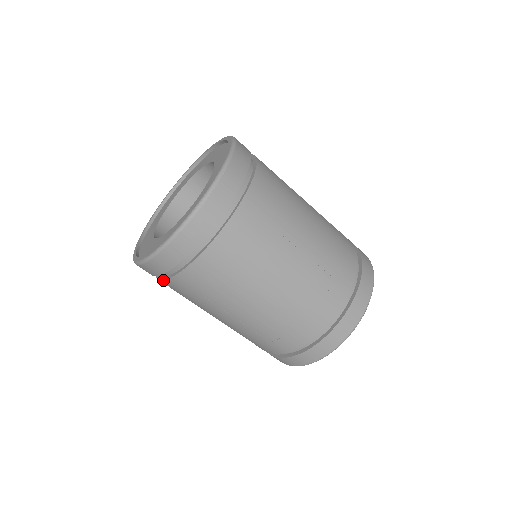
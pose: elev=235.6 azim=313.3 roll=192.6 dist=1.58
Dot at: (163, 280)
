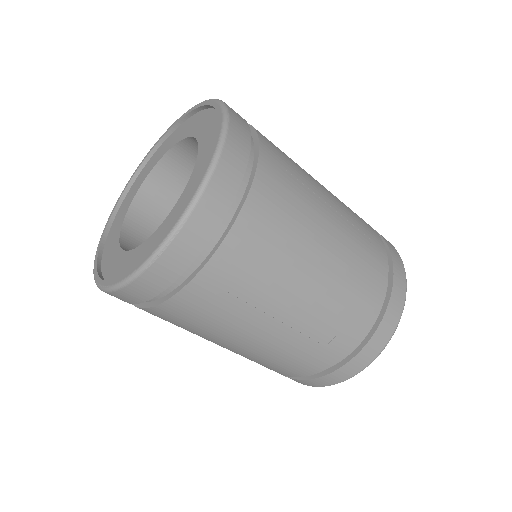
Dot at: occluded
